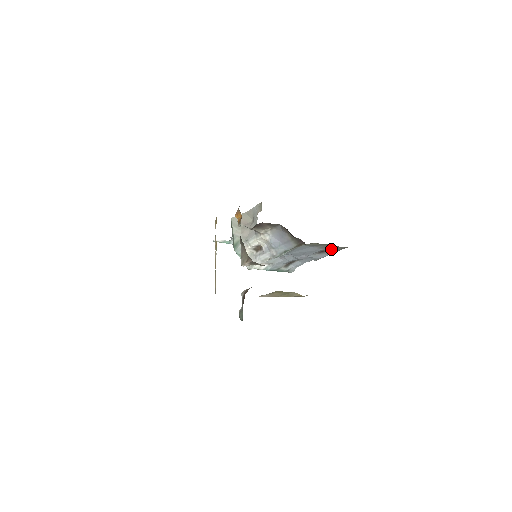
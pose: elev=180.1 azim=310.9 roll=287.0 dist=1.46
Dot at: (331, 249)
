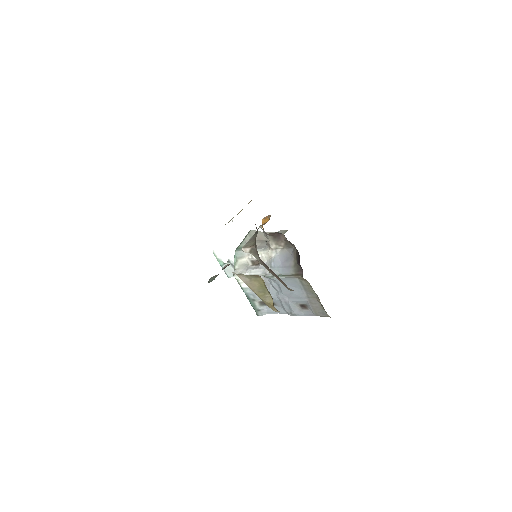
Dot at: (314, 307)
